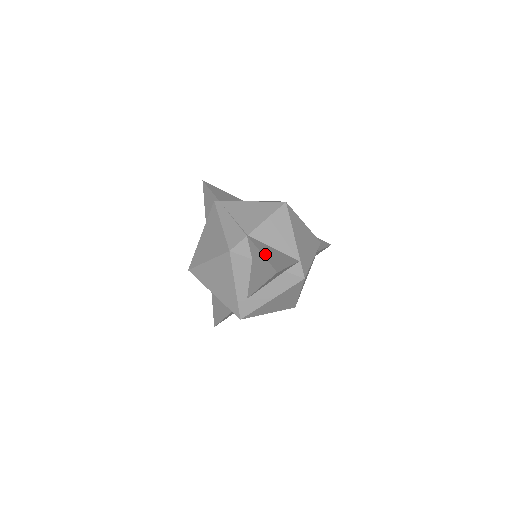
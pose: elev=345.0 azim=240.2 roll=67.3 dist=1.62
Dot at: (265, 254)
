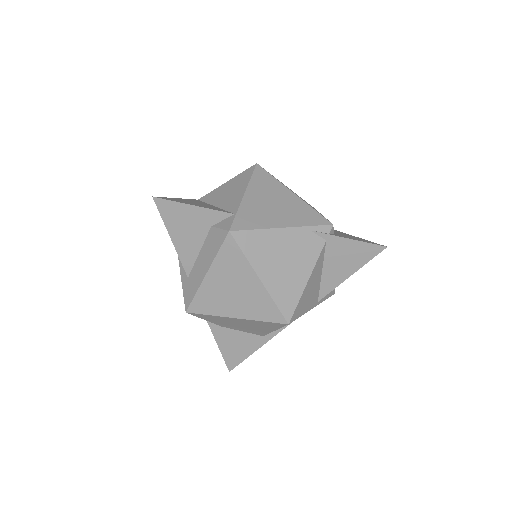
Dot at: (180, 199)
